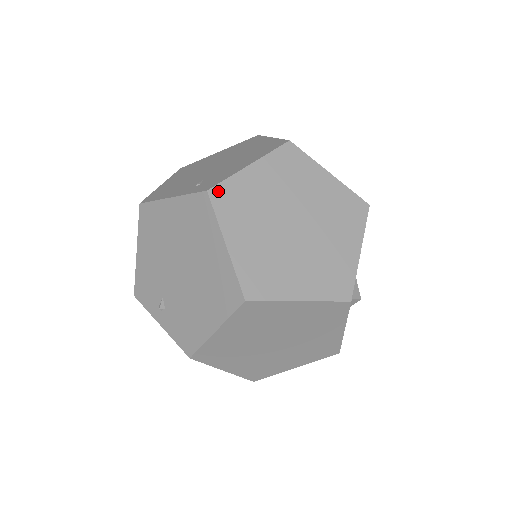
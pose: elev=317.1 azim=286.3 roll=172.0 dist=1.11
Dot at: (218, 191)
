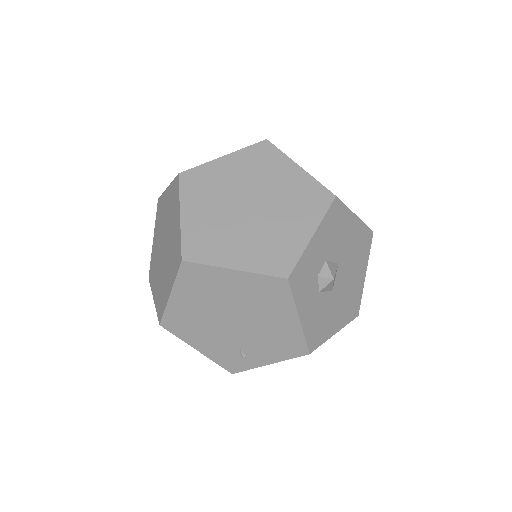
Dot at: occluded
